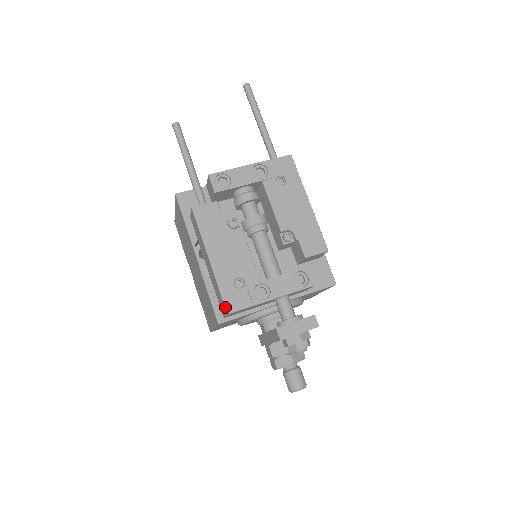
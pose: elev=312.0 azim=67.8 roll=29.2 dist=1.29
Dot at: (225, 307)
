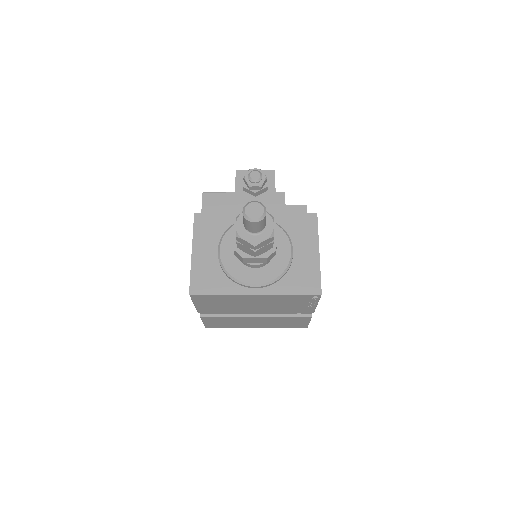
Dot at: occluded
